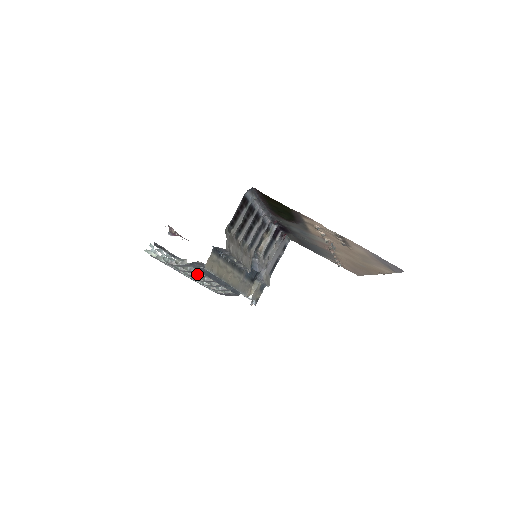
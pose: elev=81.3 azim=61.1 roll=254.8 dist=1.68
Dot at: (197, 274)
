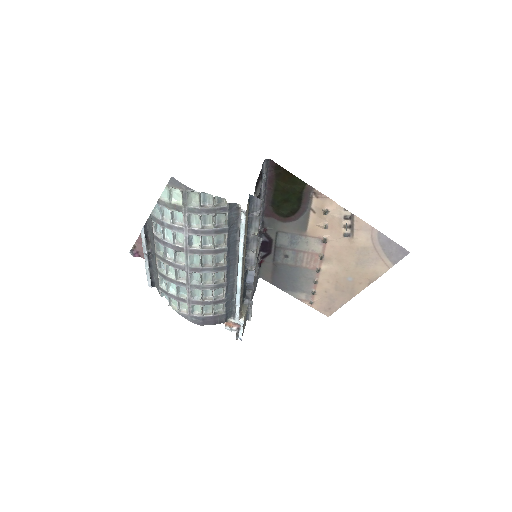
Dot at: (214, 246)
